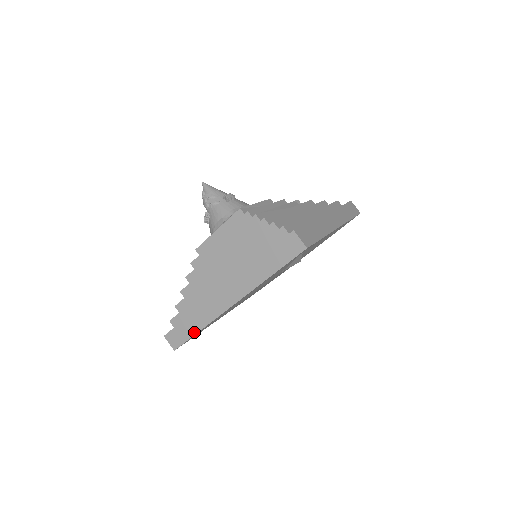
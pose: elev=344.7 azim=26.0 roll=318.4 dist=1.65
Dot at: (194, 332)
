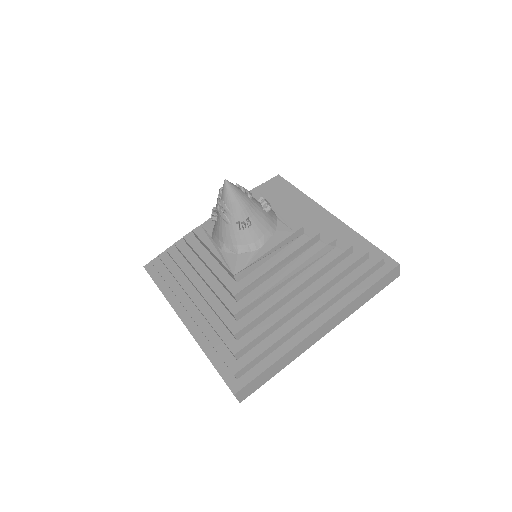
Dot at: occluded
